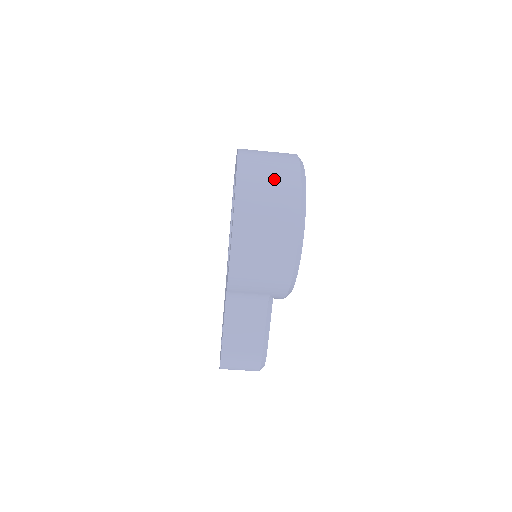
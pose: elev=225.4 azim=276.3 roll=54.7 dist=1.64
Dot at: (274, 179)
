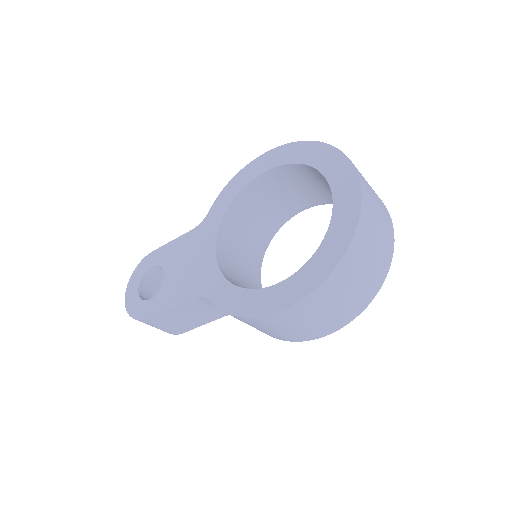
Dot at: (366, 276)
